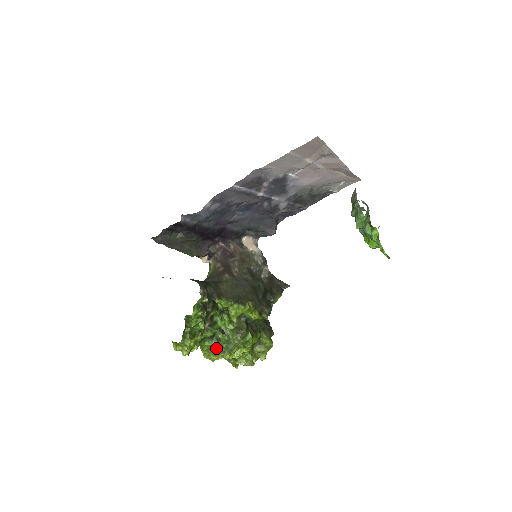
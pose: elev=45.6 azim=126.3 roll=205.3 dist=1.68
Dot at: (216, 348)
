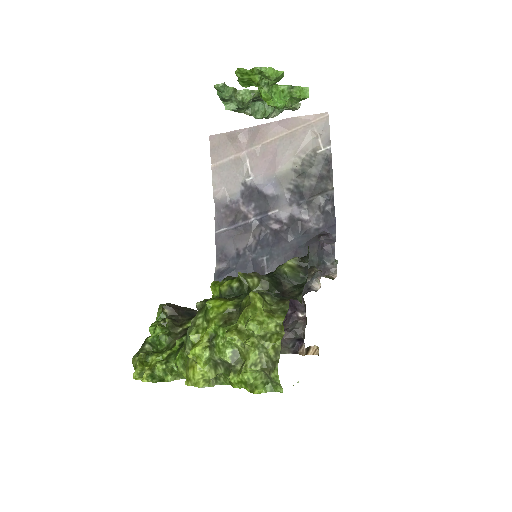
Dot at: (184, 354)
